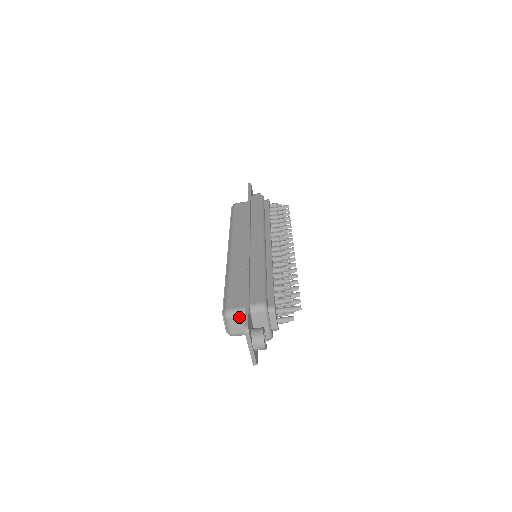
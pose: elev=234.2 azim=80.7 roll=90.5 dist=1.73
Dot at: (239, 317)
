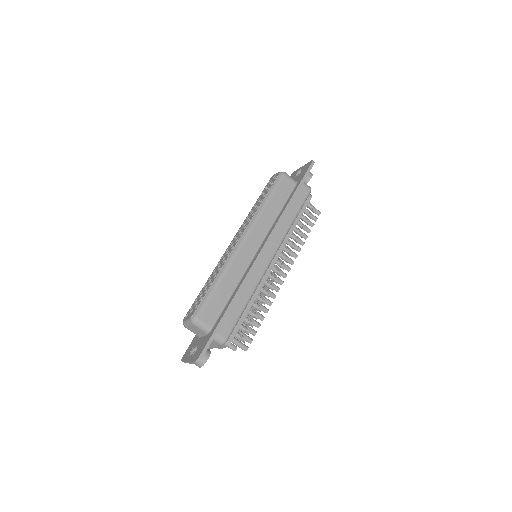
Dot at: (201, 330)
